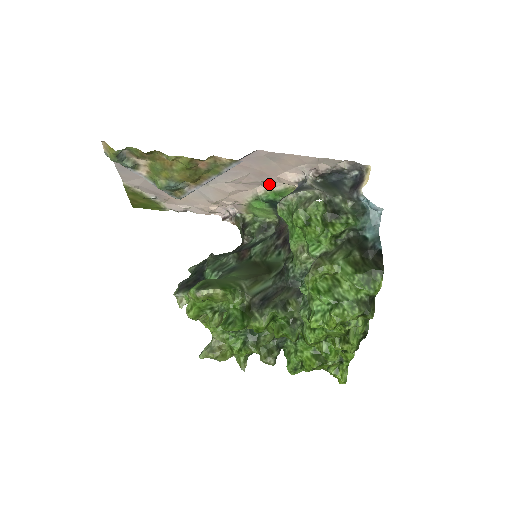
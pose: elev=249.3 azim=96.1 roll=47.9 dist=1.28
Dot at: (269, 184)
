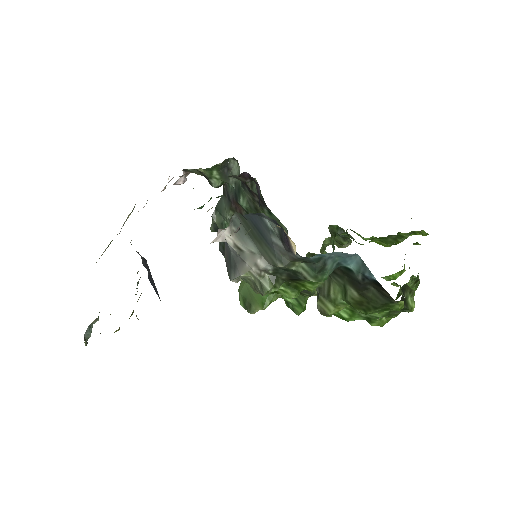
Dot at: occluded
